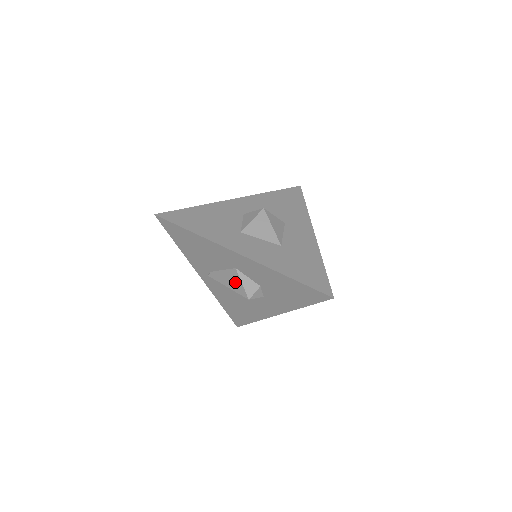
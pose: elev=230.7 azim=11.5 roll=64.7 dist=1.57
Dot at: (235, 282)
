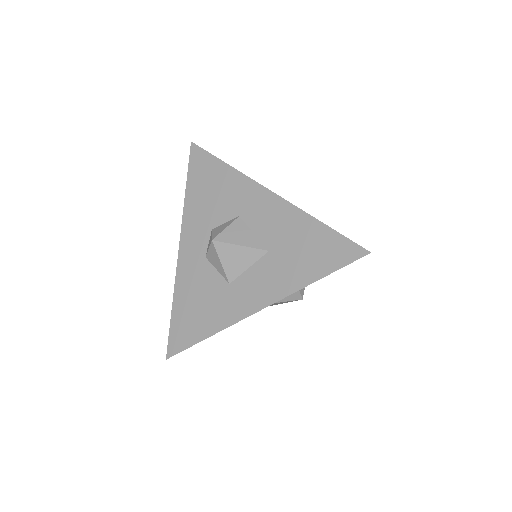
Dot at: occluded
